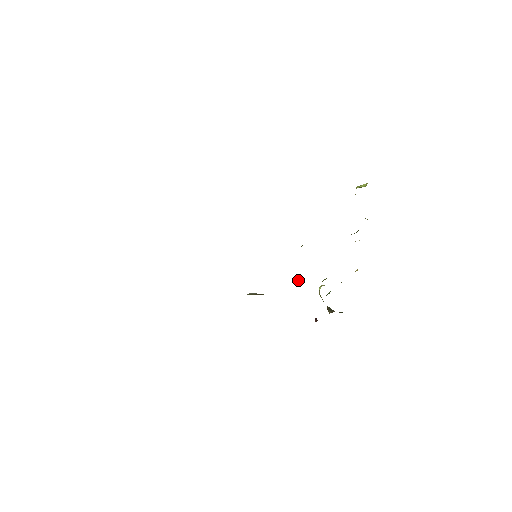
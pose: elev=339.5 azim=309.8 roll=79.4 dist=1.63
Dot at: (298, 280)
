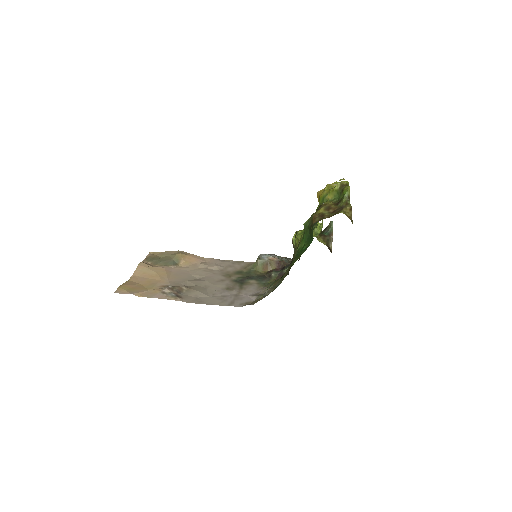
Dot at: occluded
